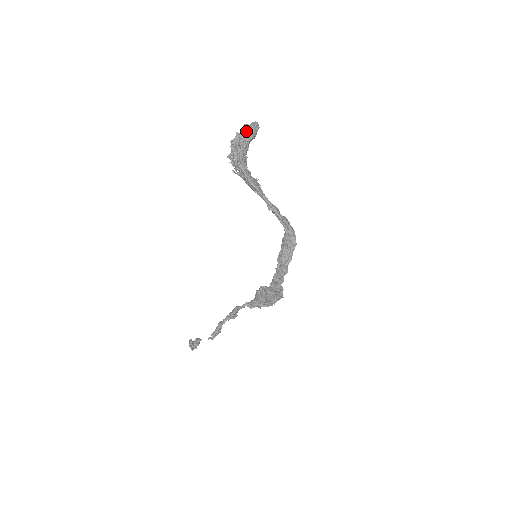
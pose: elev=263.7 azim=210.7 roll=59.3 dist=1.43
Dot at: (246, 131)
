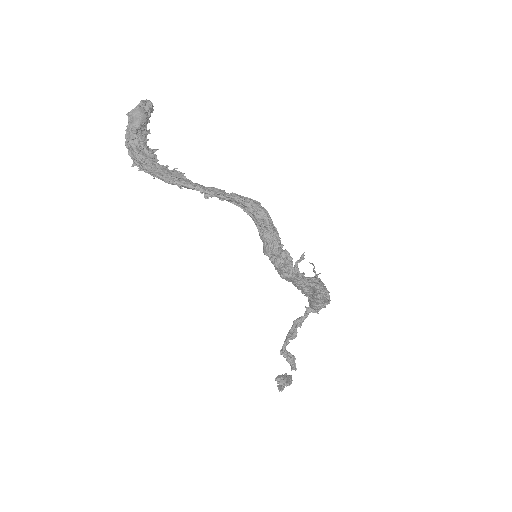
Dot at: (128, 122)
